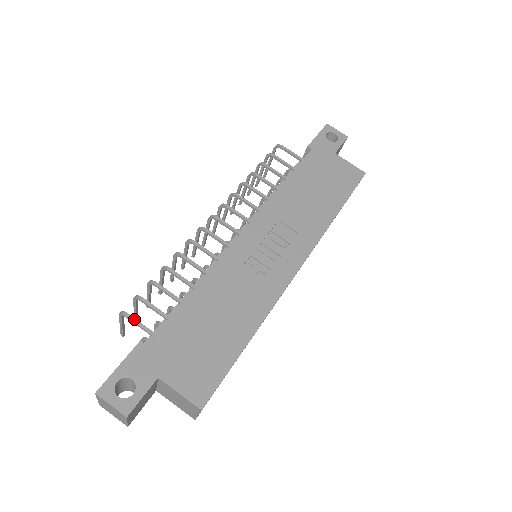
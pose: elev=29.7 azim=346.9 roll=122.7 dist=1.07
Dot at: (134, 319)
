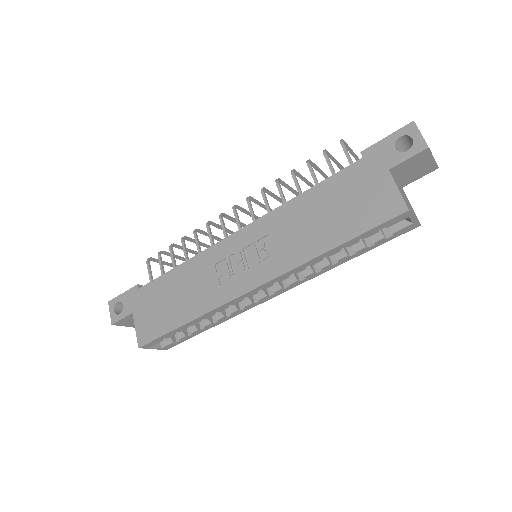
Dot at: (148, 267)
